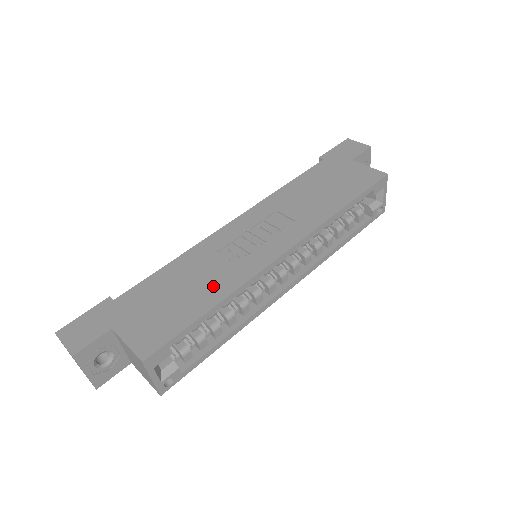
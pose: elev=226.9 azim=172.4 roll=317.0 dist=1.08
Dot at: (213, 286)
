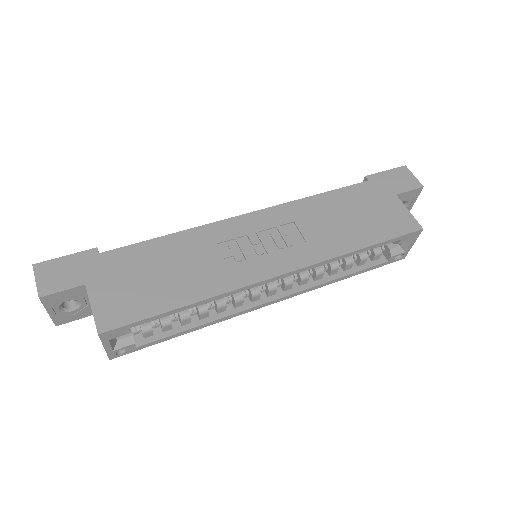
Dot at: (196, 281)
